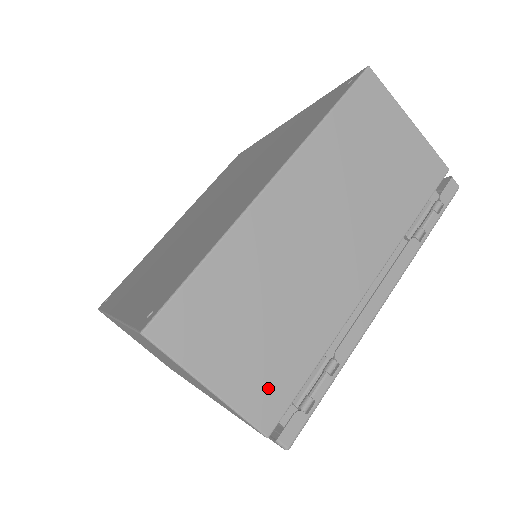
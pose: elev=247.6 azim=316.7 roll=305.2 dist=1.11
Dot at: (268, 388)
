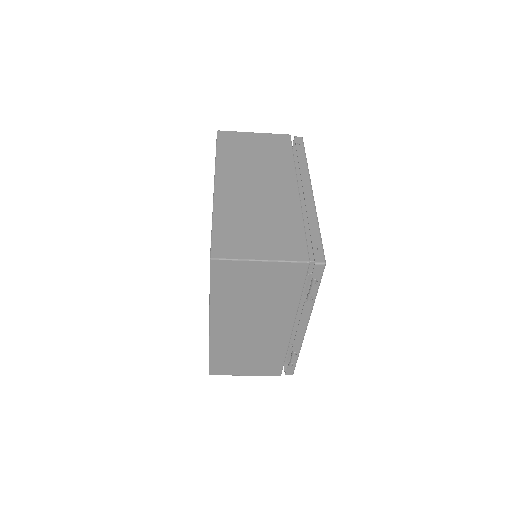
Dot at: (269, 368)
